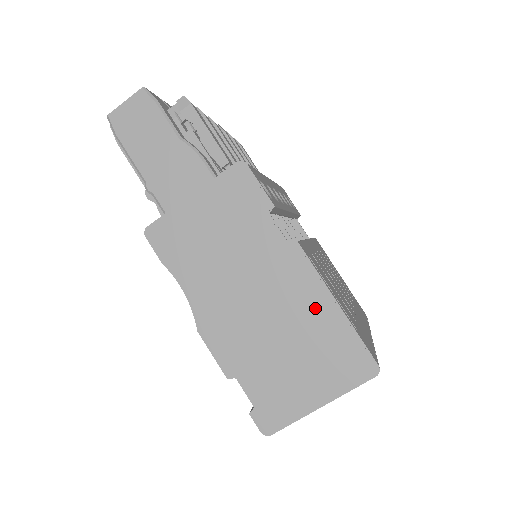
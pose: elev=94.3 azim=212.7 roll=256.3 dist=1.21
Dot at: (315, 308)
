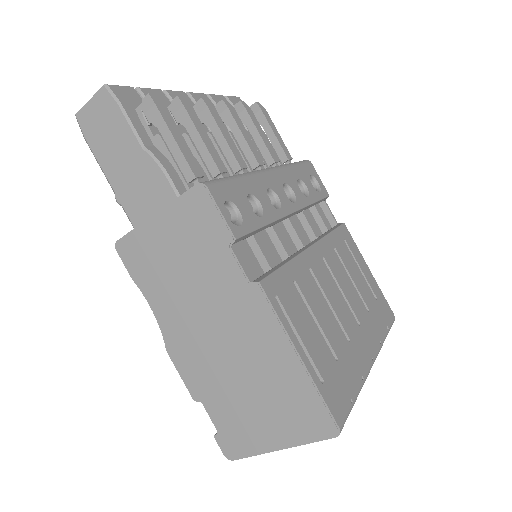
Dot at: (276, 355)
